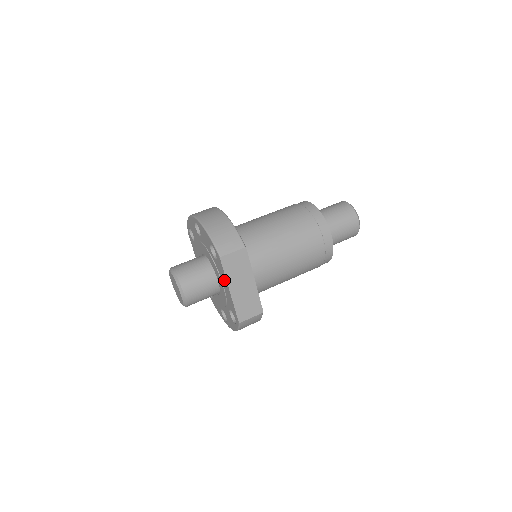
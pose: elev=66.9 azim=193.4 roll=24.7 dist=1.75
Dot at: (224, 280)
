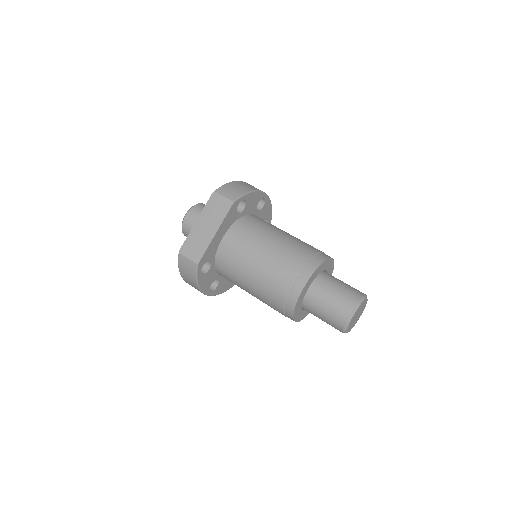
Dot at: occluded
